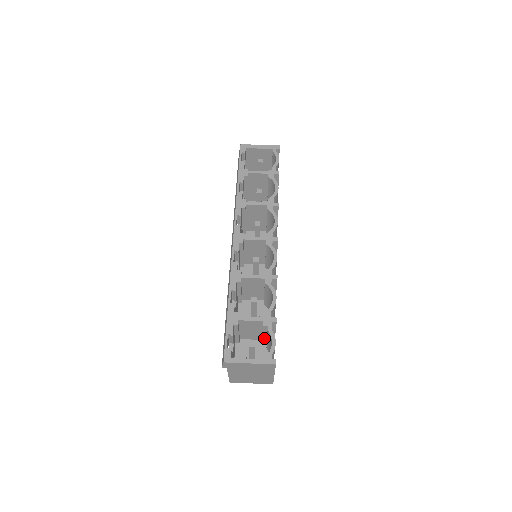
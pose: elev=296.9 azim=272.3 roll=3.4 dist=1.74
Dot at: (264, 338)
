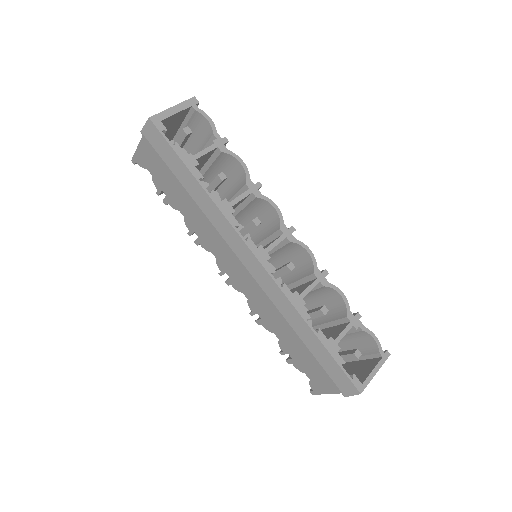
Dot at: occluded
